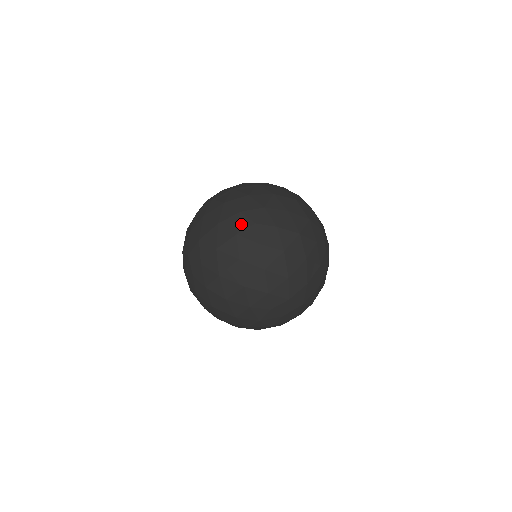
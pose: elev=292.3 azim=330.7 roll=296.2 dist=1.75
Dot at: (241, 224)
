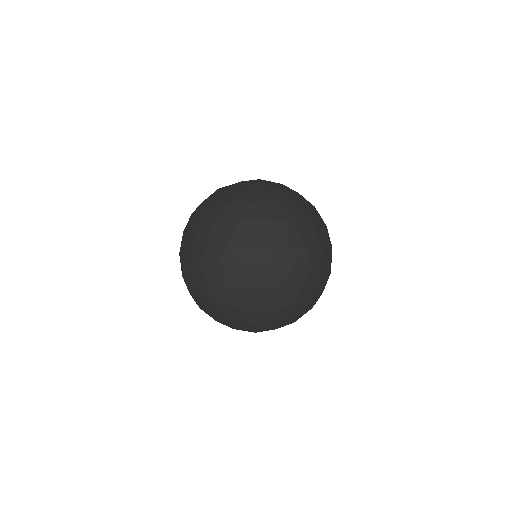
Dot at: (252, 194)
